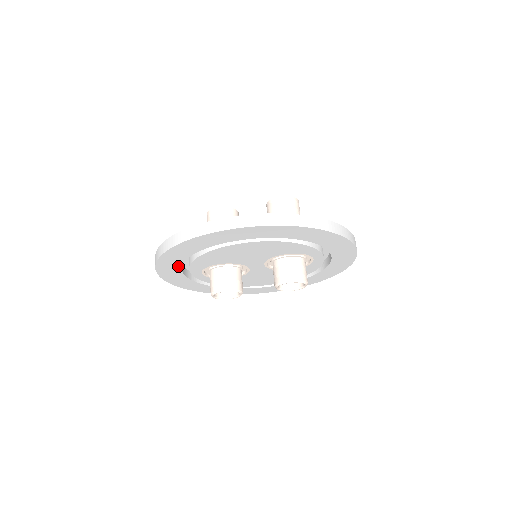
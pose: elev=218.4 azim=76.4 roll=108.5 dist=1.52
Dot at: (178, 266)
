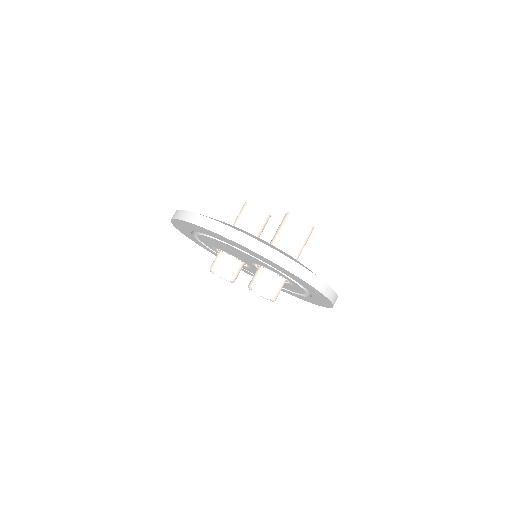
Dot at: occluded
